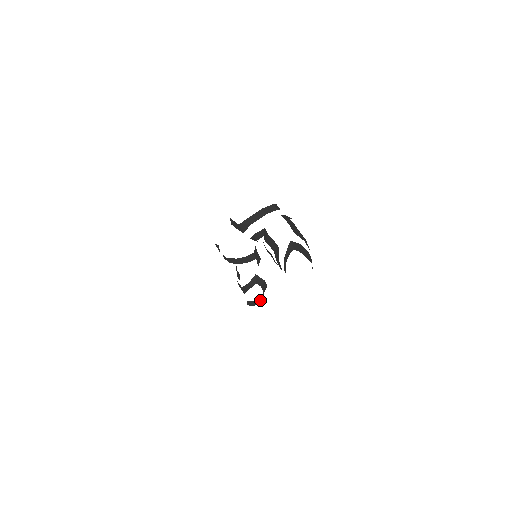
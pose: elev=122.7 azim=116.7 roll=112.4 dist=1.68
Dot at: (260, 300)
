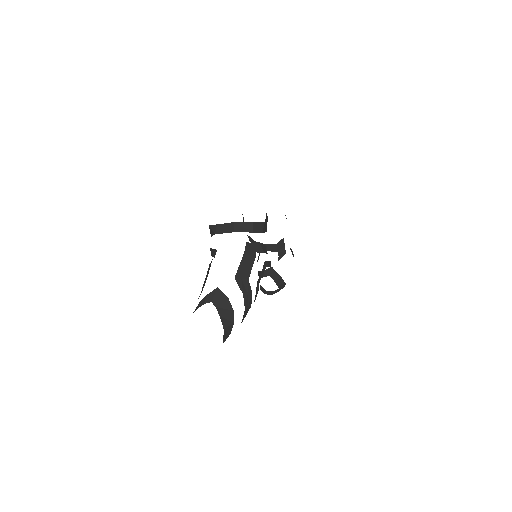
Dot at: (275, 292)
